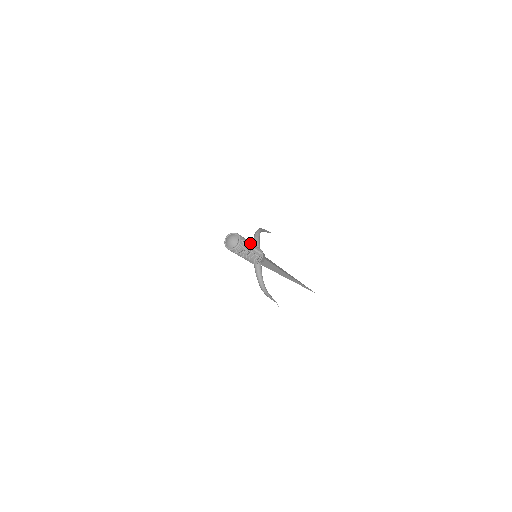
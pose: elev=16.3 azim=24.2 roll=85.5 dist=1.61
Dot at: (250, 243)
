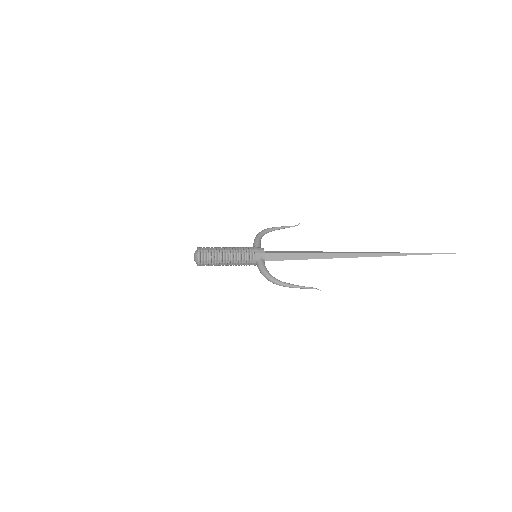
Dot at: (223, 248)
